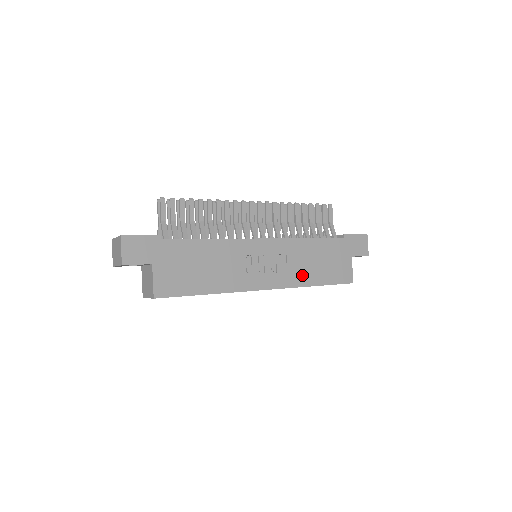
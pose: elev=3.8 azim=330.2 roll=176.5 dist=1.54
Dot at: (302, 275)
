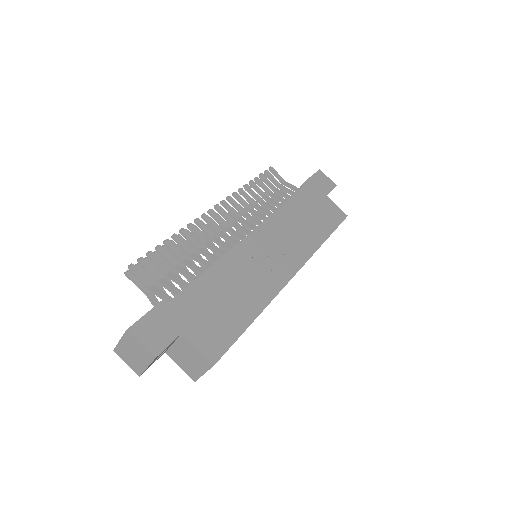
Dot at: (308, 239)
